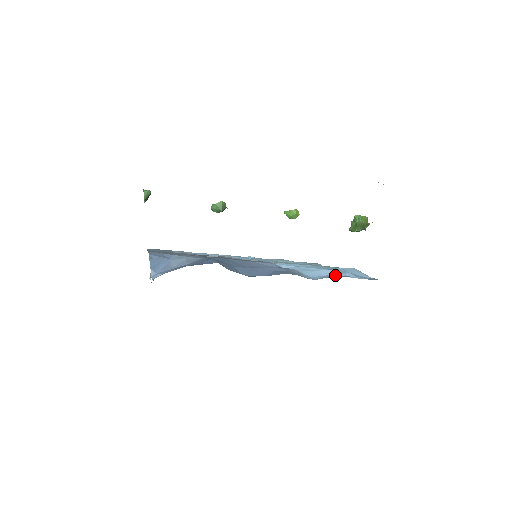
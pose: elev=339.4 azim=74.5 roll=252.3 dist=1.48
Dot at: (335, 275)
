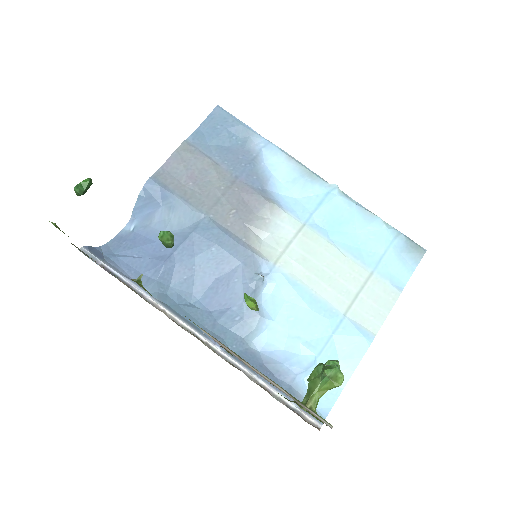
Dot at: (287, 363)
